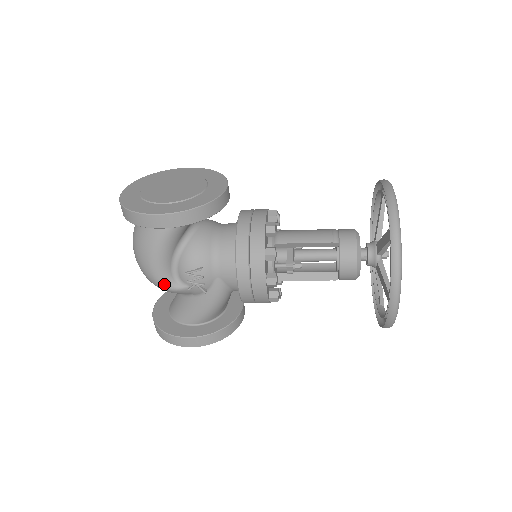
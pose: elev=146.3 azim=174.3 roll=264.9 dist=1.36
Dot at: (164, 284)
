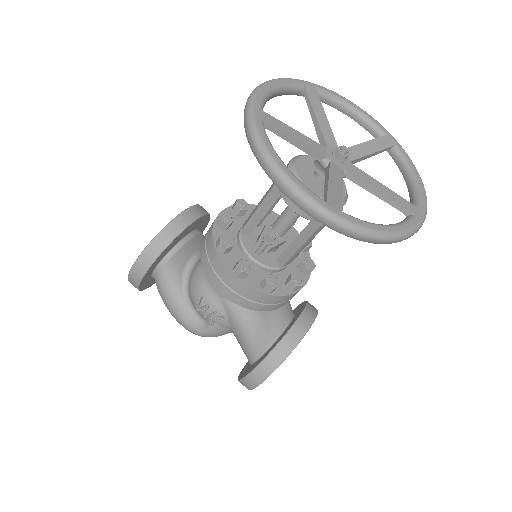
Dot at: (196, 331)
